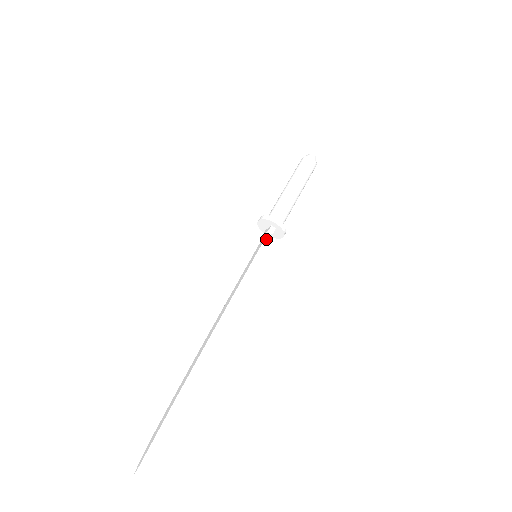
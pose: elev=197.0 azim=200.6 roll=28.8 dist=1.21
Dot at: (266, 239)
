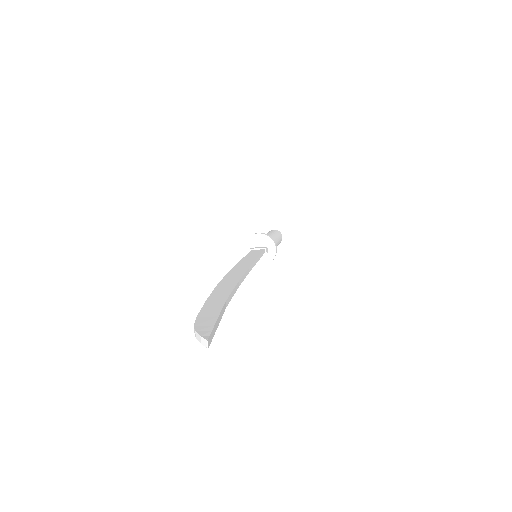
Dot at: (264, 252)
